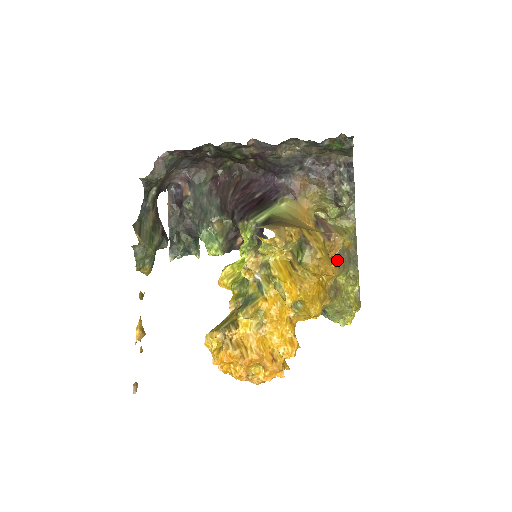
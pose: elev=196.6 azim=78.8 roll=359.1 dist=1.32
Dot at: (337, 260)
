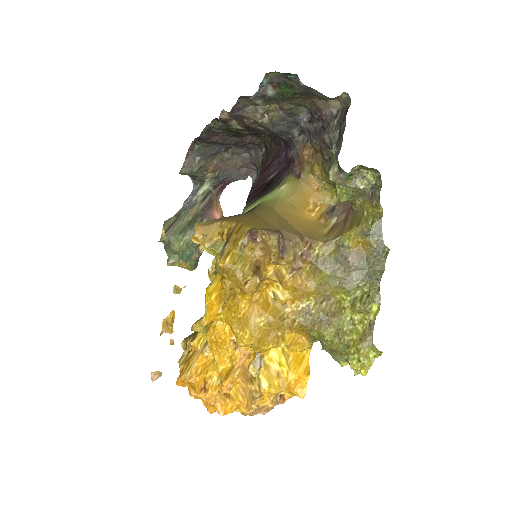
Dot at: (325, 269)
